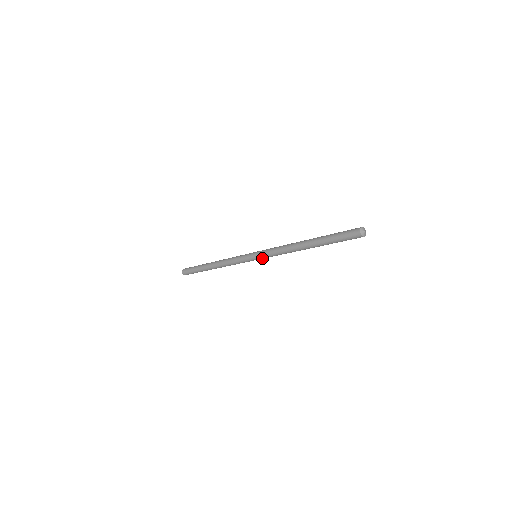
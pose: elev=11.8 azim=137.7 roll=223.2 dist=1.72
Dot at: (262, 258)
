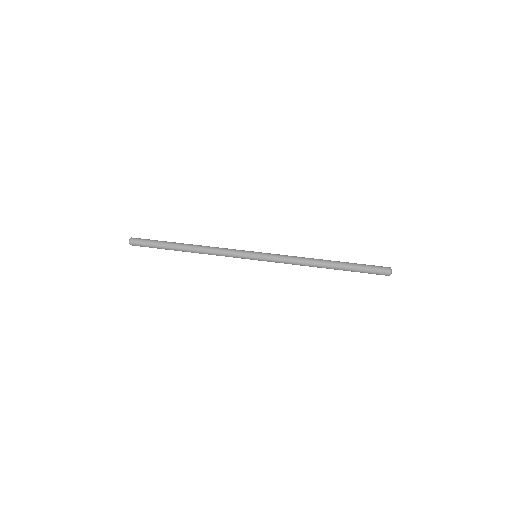
Dot at: occluded
